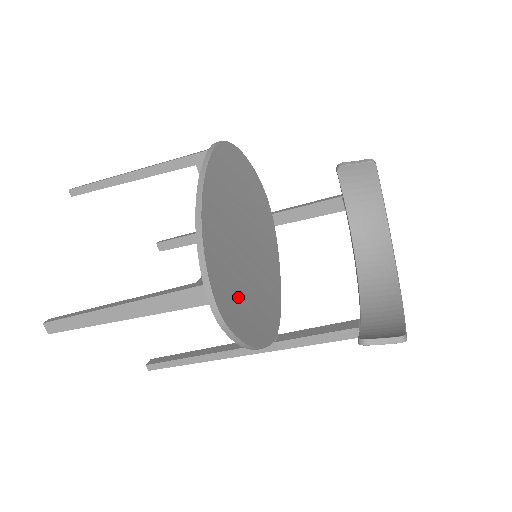
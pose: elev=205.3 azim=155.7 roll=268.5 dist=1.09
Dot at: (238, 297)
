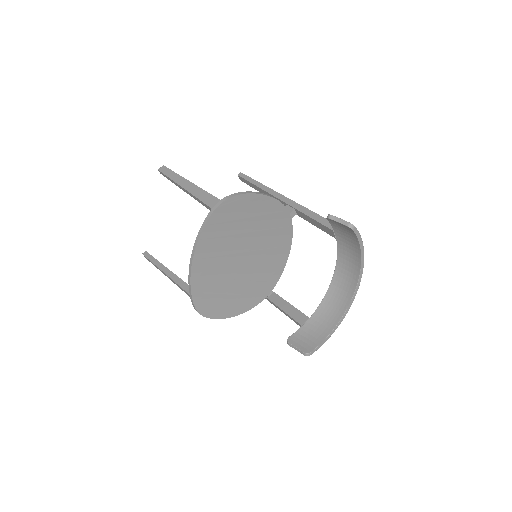
Dot at: (222, 294)
